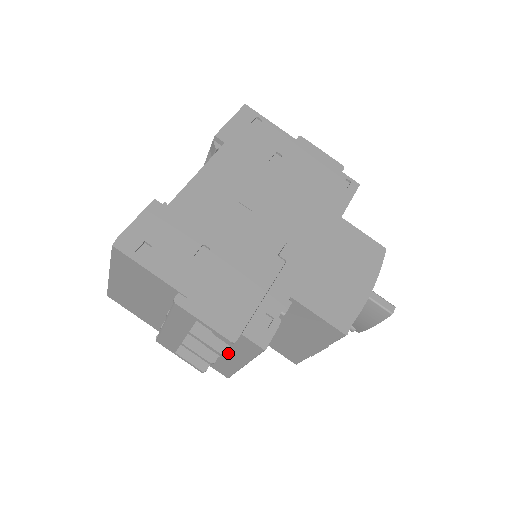
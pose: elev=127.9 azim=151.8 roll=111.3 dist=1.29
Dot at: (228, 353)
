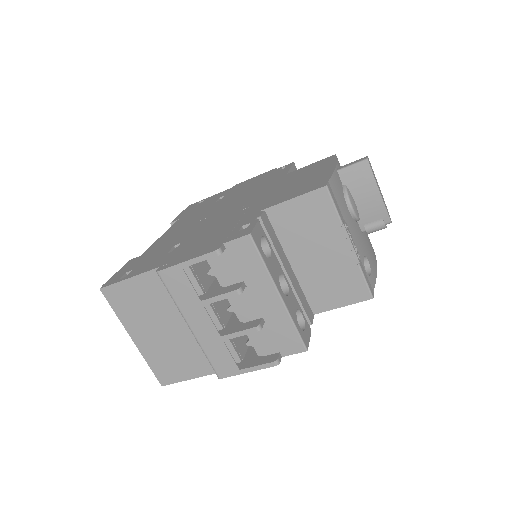
Dot at: (256, 298)
